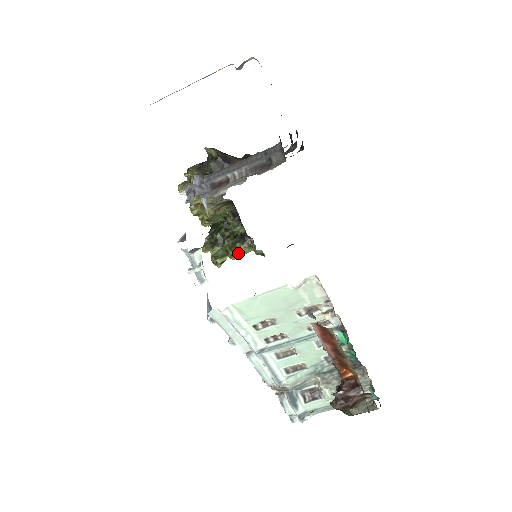
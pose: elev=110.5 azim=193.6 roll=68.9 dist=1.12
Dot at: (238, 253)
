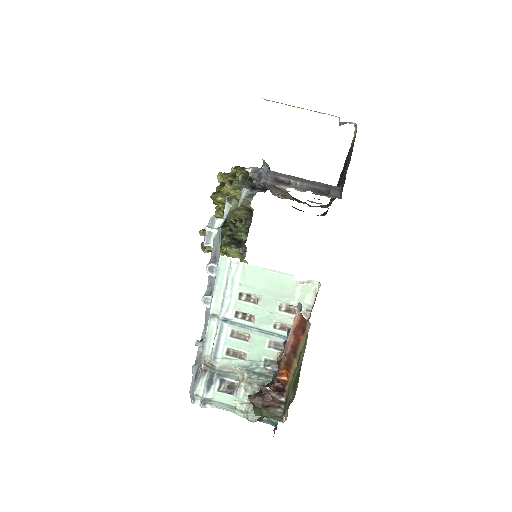
Dot at: (228, 252)
